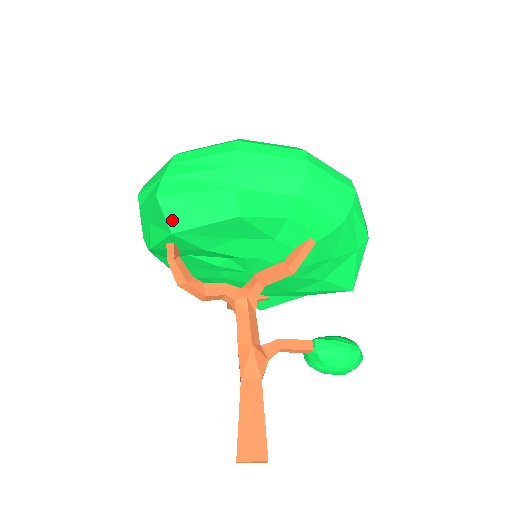
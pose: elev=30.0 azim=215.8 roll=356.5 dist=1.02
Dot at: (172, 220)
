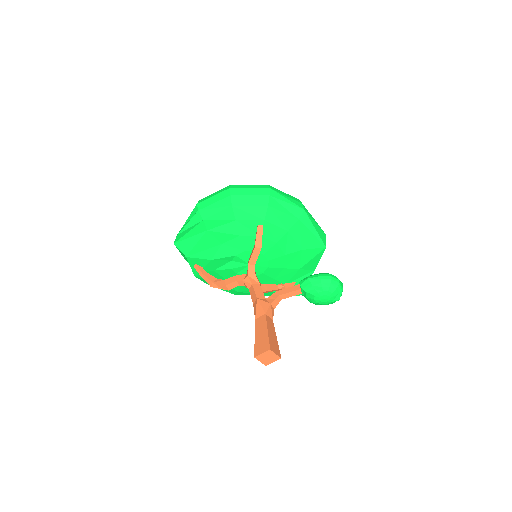
Dot at: (183, 250)
